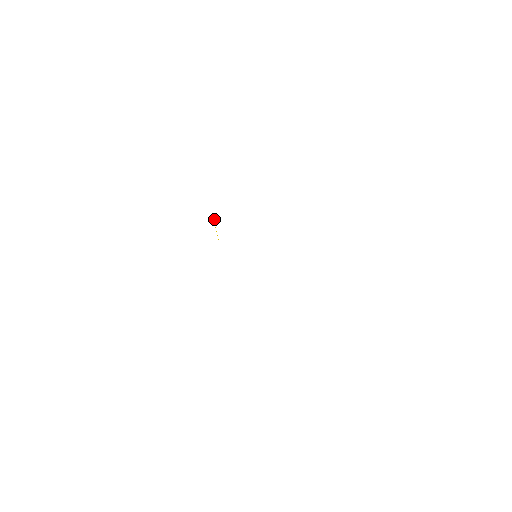
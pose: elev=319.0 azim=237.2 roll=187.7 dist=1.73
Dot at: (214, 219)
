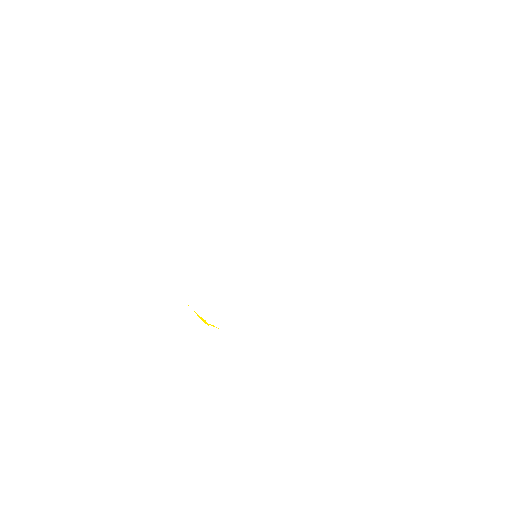
Dot at: (202, 319)
